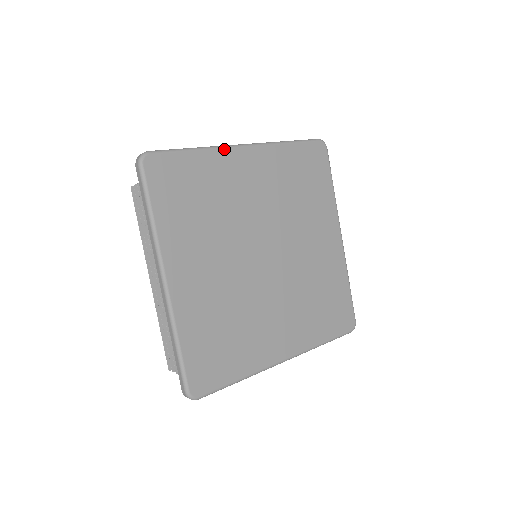
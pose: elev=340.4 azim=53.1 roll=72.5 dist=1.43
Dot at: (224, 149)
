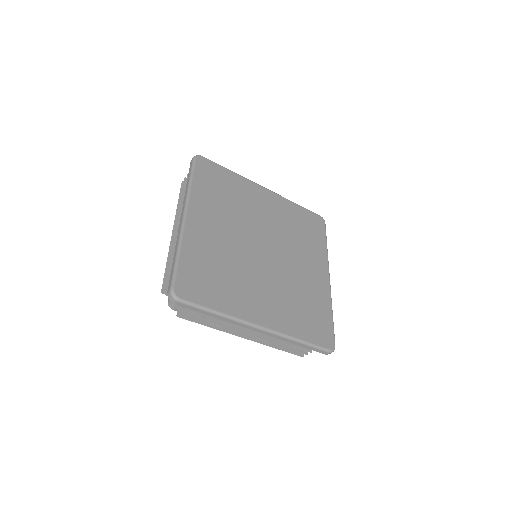
Dot at: (250, 181)
